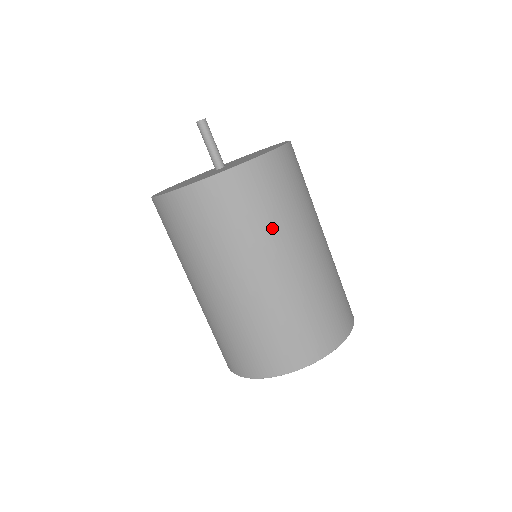
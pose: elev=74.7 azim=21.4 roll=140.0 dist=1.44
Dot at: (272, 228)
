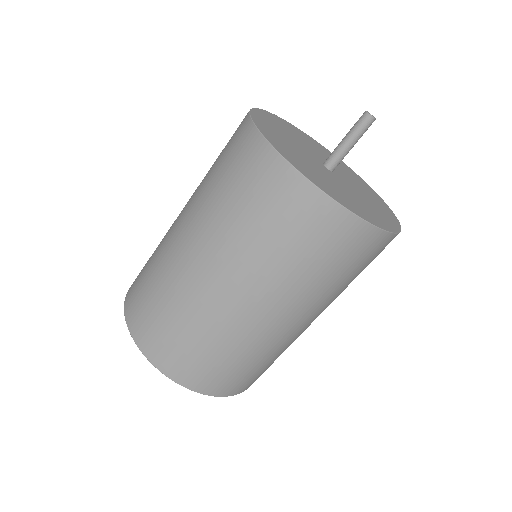
Dot at: (237, 234)
